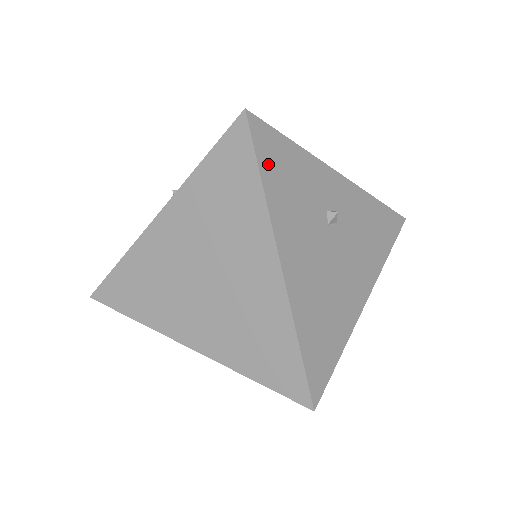
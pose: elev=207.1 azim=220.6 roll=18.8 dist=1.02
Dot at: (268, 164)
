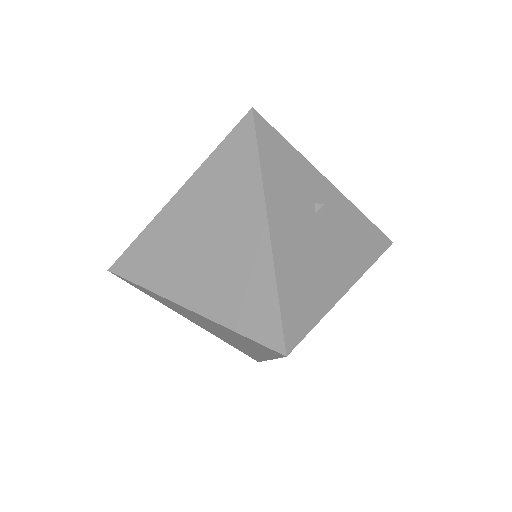
Dot at: (266, 149)
